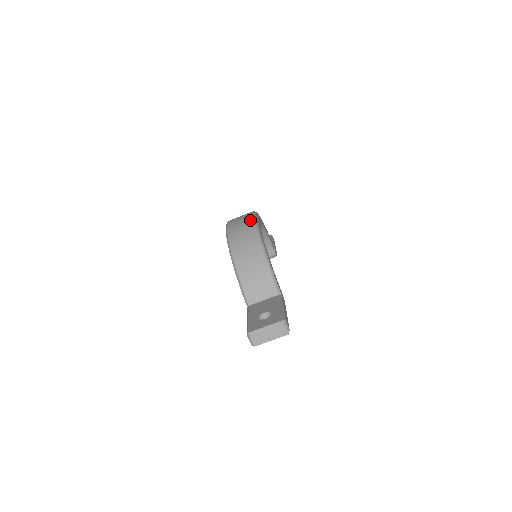
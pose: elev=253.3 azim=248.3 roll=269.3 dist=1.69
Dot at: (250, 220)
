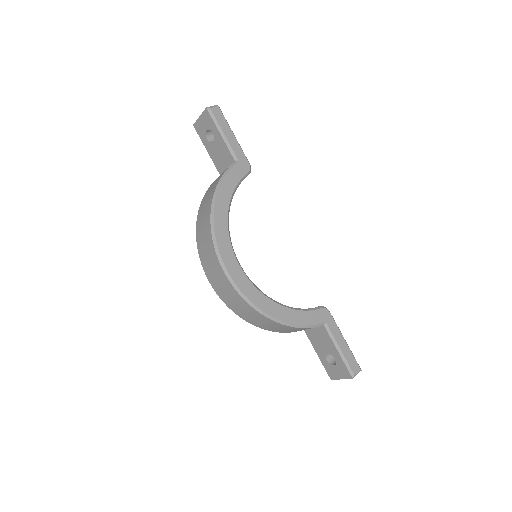
Dot at: (236, 295)
